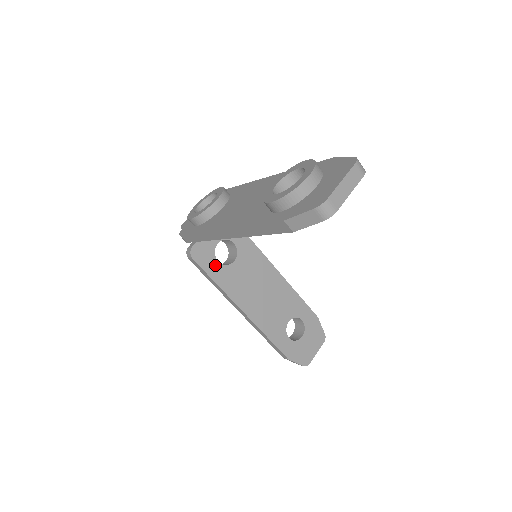
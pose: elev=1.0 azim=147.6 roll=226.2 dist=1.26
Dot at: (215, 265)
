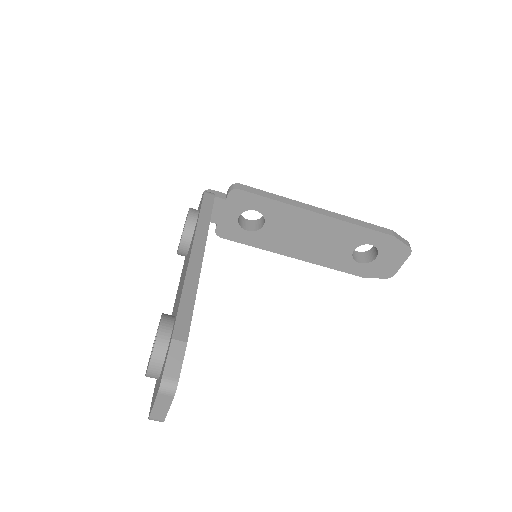
Dot at: (246, 234)
